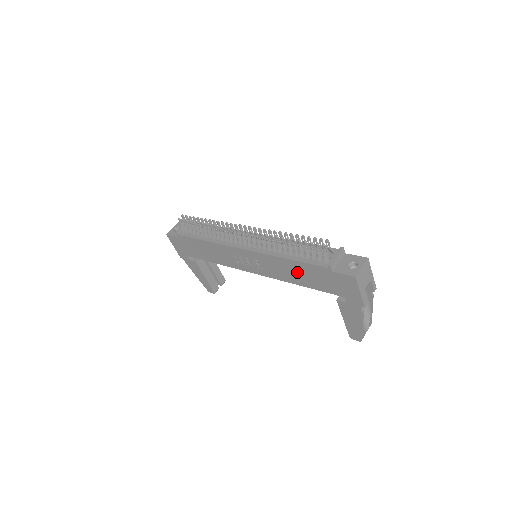
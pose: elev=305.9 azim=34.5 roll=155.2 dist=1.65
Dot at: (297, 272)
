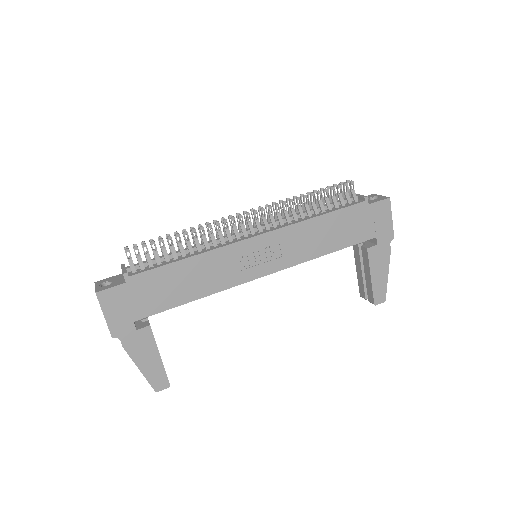
Dot at: (328, 232)
